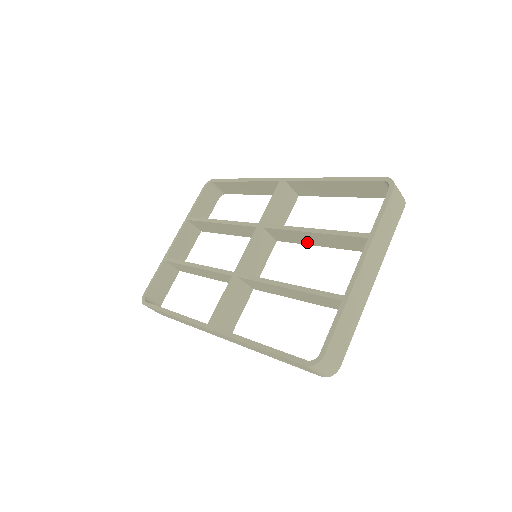
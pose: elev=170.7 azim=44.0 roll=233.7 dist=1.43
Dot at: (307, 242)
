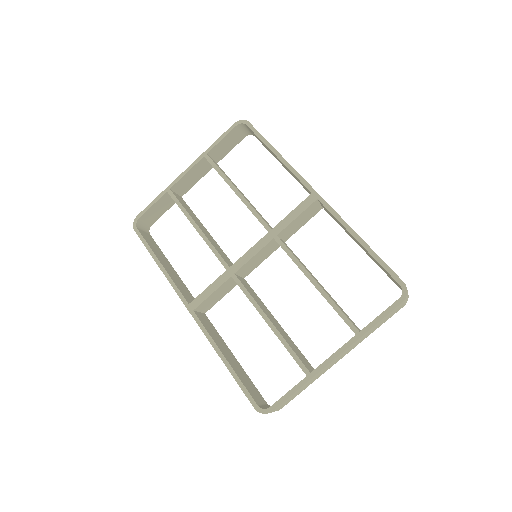
Dot at: occluded
